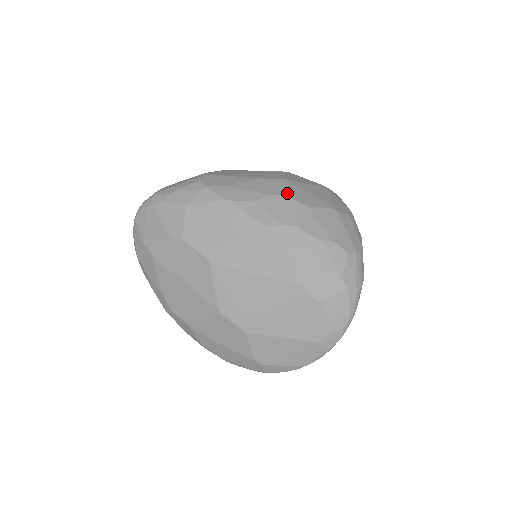
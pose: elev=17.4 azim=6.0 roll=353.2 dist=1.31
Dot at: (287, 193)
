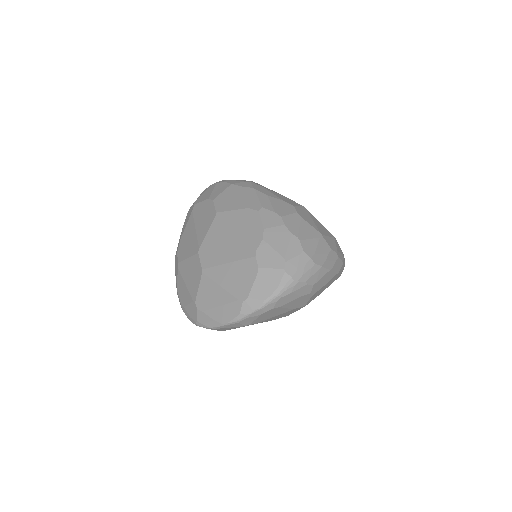
Dot at: (295, 206)
